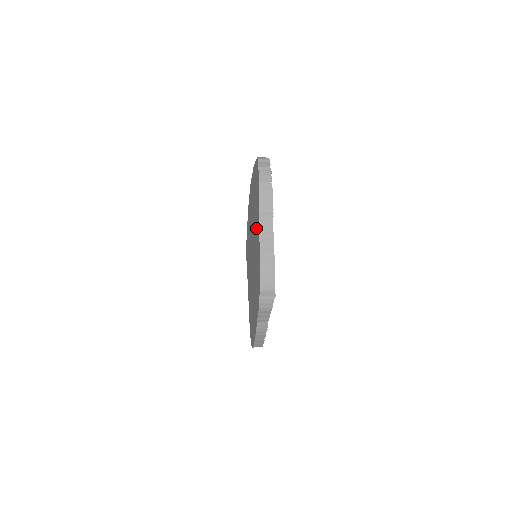
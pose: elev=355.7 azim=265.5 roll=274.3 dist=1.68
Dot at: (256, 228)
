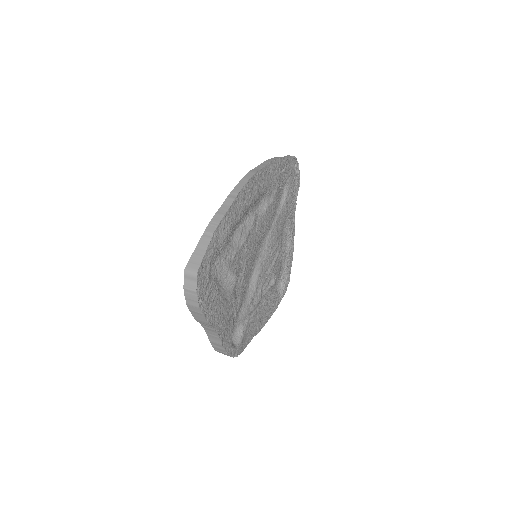
Dot at: occluded
